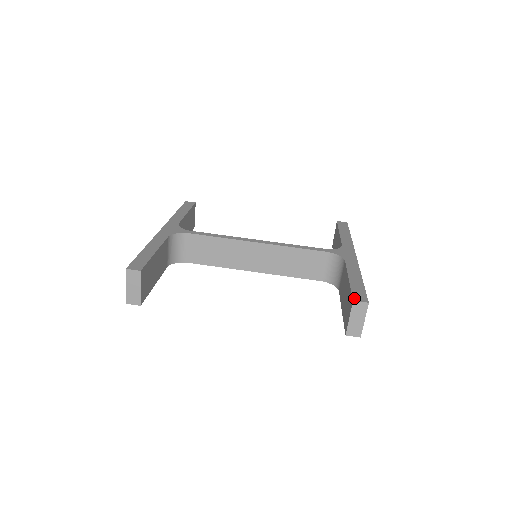
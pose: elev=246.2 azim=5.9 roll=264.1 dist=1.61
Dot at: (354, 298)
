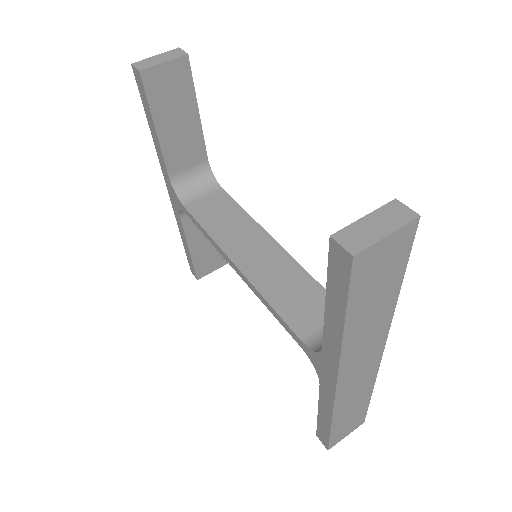
Dot at: occluded
